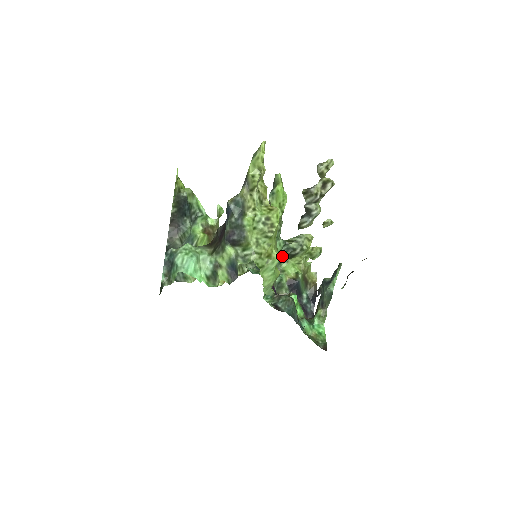
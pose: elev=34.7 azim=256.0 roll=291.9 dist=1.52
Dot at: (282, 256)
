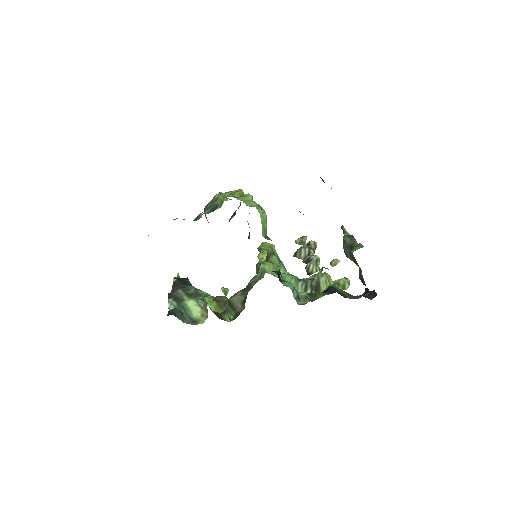
Dot at: occluded
